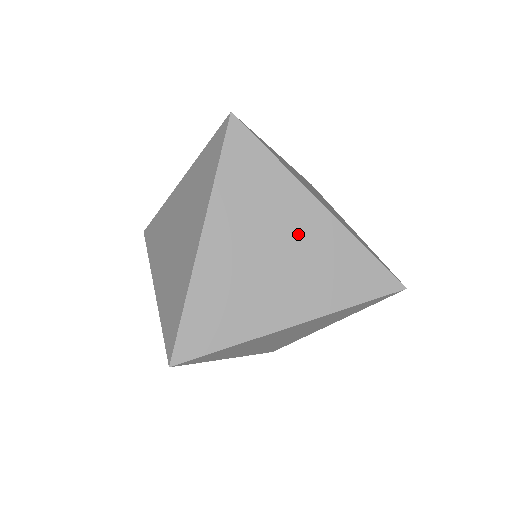
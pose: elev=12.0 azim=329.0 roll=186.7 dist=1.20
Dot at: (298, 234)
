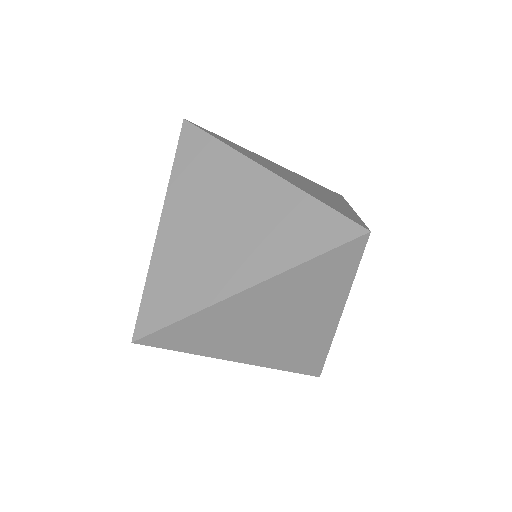
Dot at: (244, 201)
